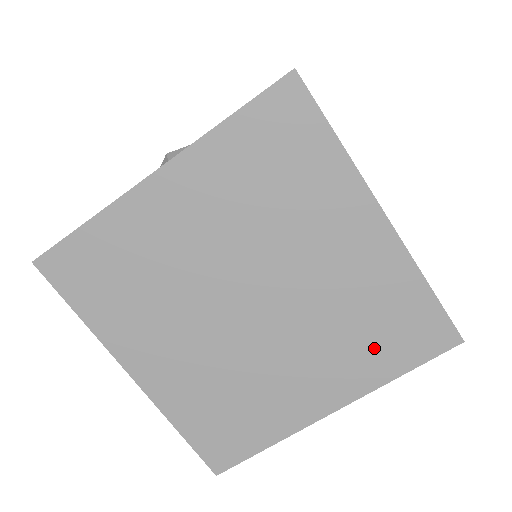
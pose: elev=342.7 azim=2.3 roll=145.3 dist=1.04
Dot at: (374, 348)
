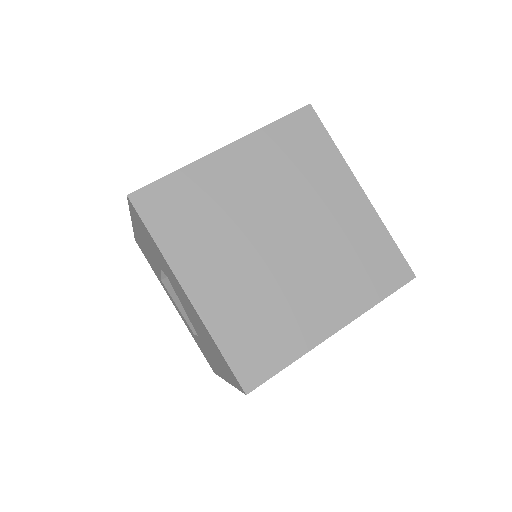
Dot at: (362, 279)
